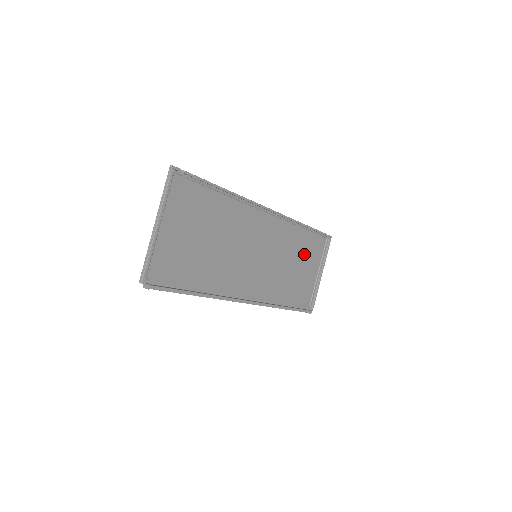
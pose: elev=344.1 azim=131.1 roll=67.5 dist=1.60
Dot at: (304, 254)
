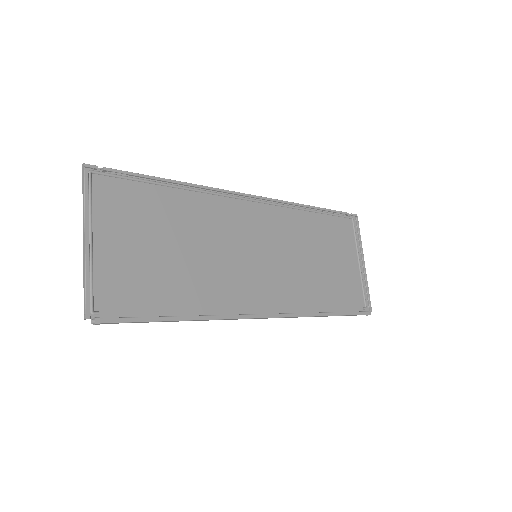
Dot at: (327, 243)
